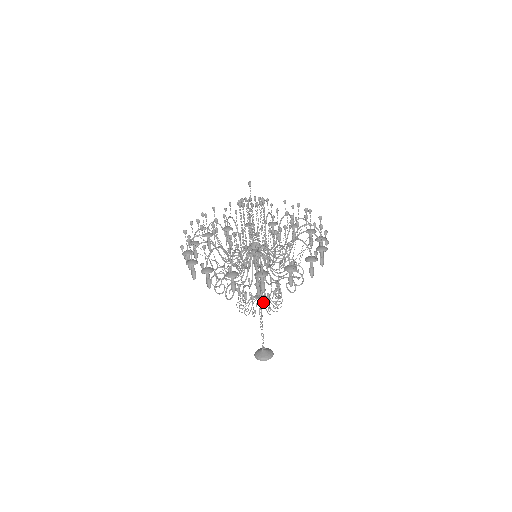
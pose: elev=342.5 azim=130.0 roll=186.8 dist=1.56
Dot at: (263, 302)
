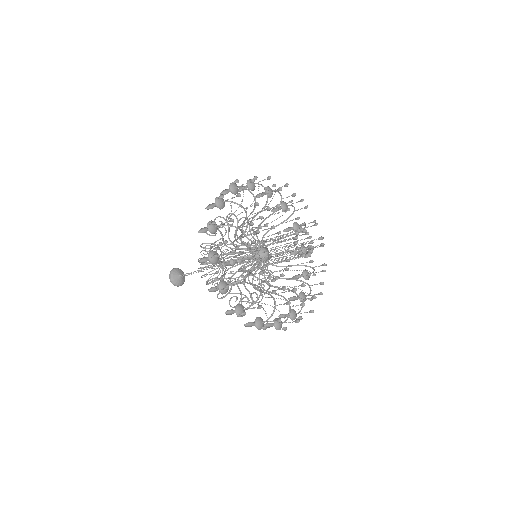
Dot at: occluded
